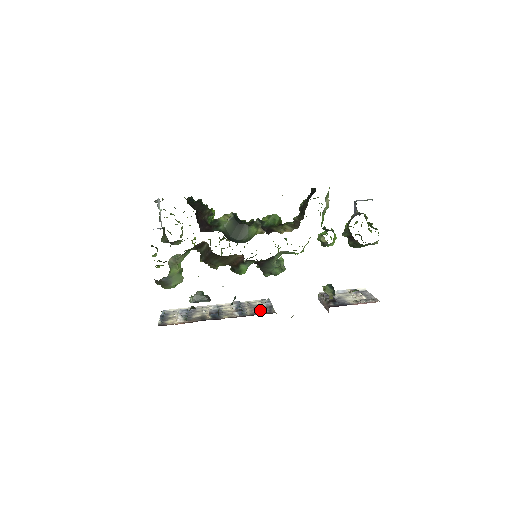
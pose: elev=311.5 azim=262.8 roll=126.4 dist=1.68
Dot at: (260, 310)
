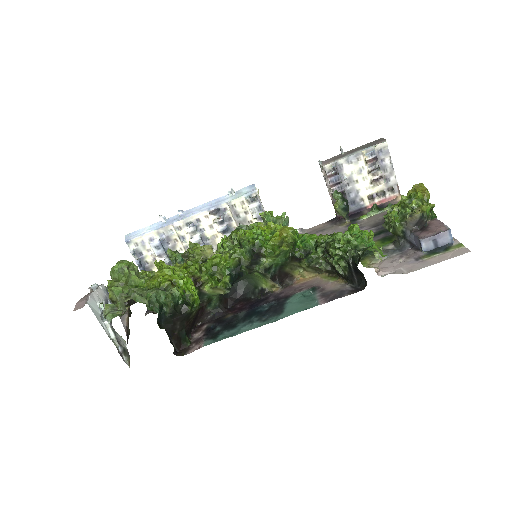
Dot at: occluded
